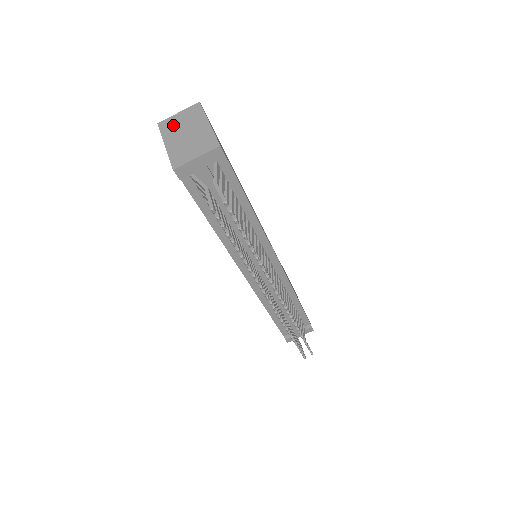
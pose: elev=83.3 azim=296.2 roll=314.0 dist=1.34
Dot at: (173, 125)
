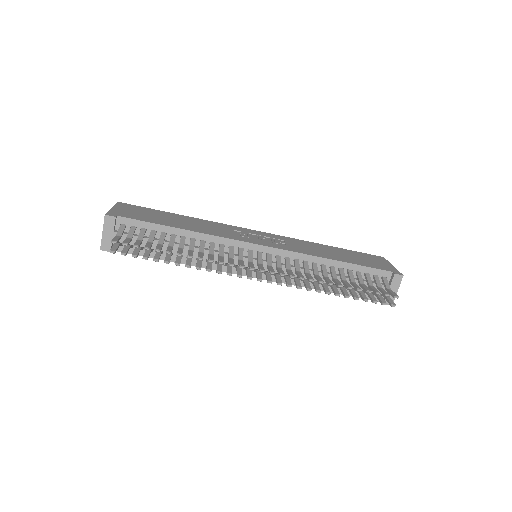
Dot at: occluded
